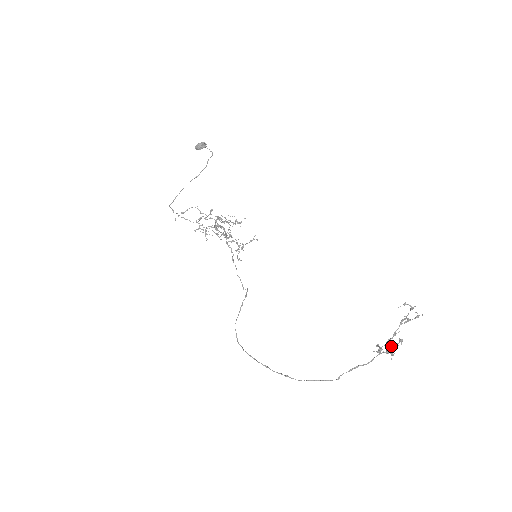
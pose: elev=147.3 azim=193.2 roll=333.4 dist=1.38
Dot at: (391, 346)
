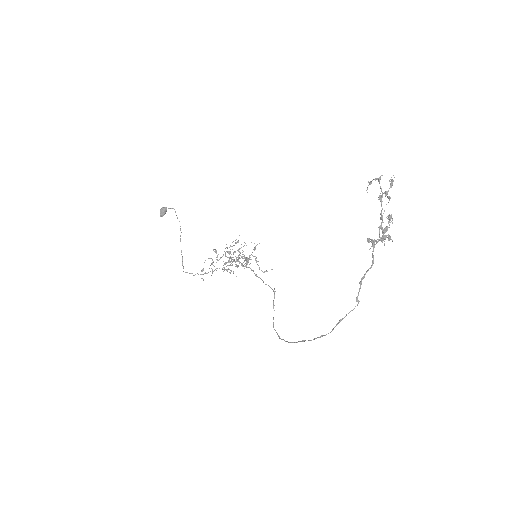
Dot at: (382, 230)
